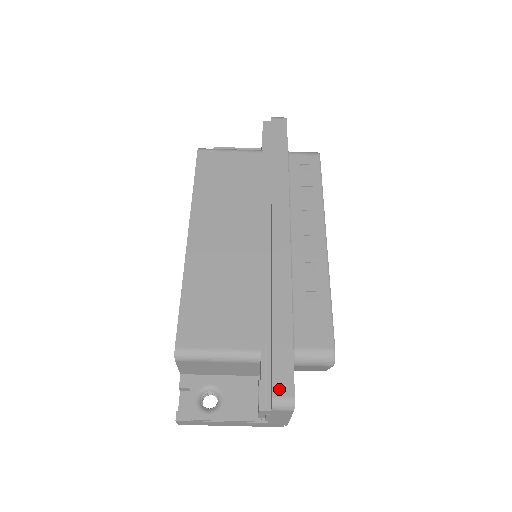
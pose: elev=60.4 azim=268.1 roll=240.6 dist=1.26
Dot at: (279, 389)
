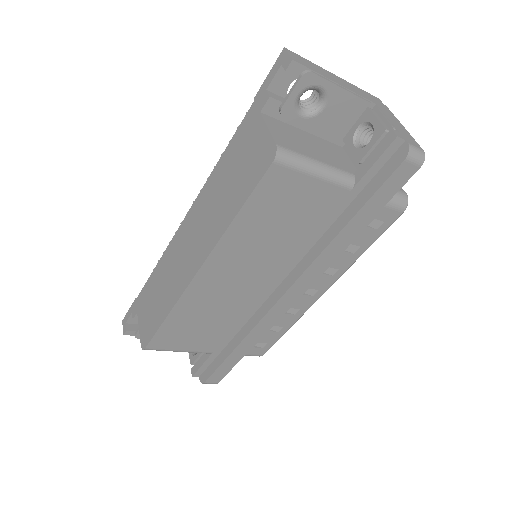
Dot at: (211, 380)
